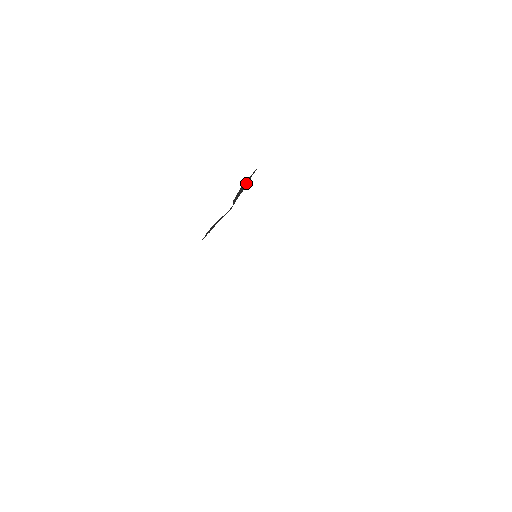
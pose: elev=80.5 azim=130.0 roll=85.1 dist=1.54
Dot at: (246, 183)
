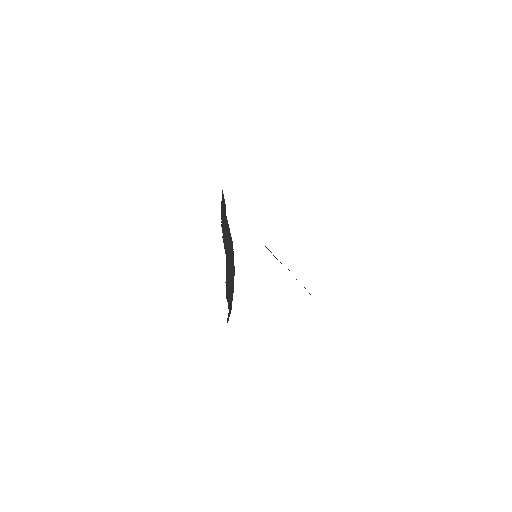
Dot at: (227, 233)
